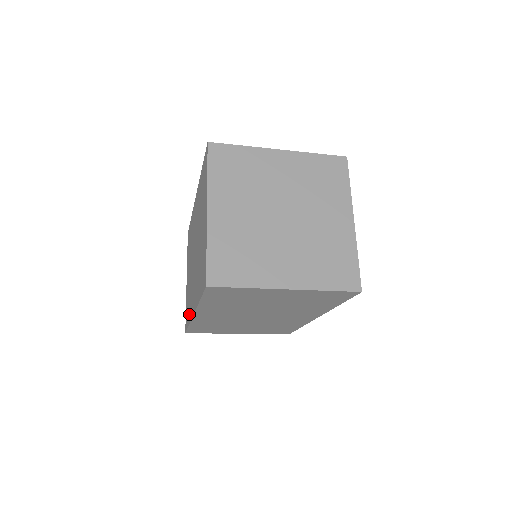
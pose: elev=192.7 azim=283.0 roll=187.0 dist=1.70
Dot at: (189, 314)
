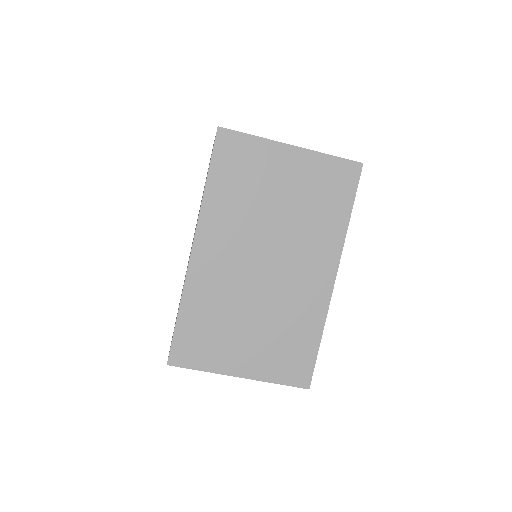
Dot at: occluded
